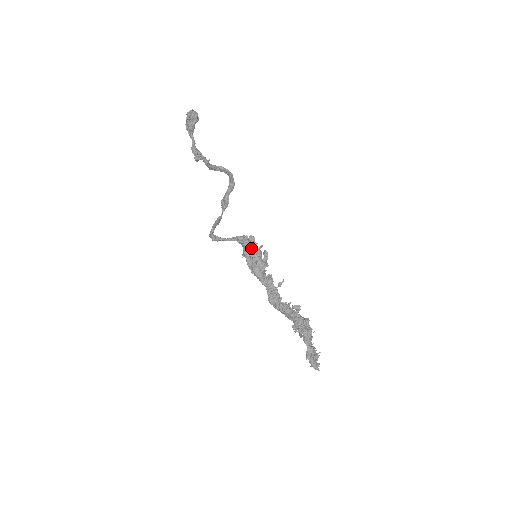
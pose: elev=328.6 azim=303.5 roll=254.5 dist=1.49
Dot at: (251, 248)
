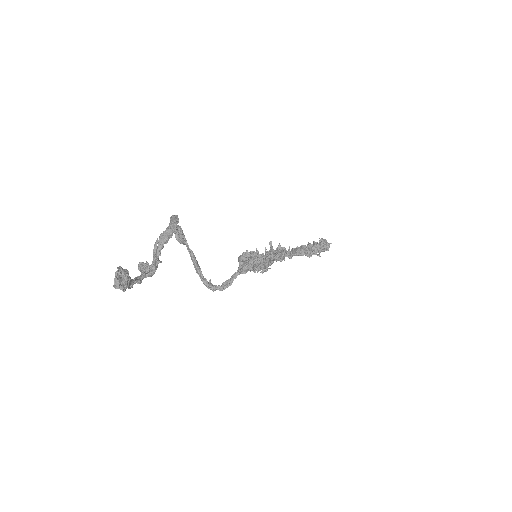
Dot at: occluded
